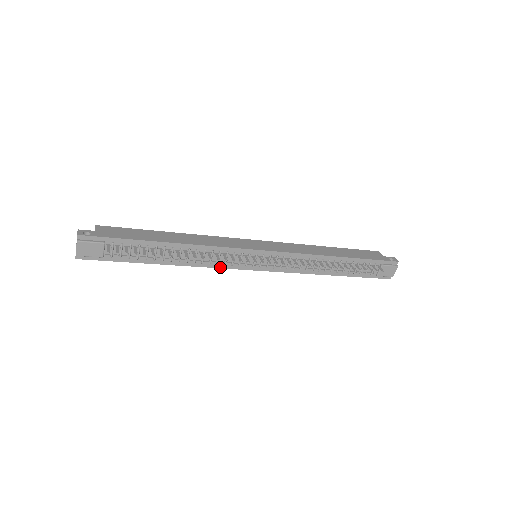
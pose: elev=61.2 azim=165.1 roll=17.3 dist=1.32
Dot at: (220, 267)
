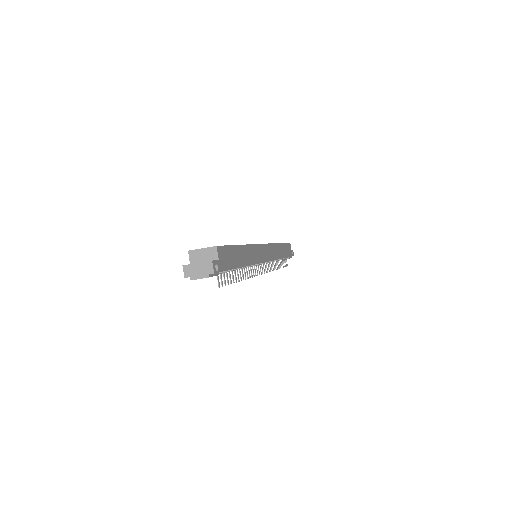
Dot at: occluded
